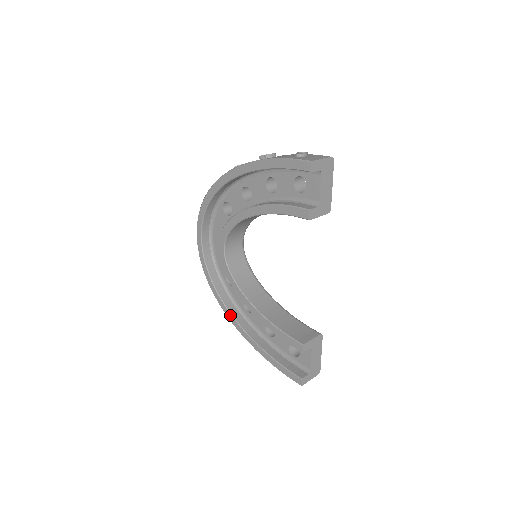
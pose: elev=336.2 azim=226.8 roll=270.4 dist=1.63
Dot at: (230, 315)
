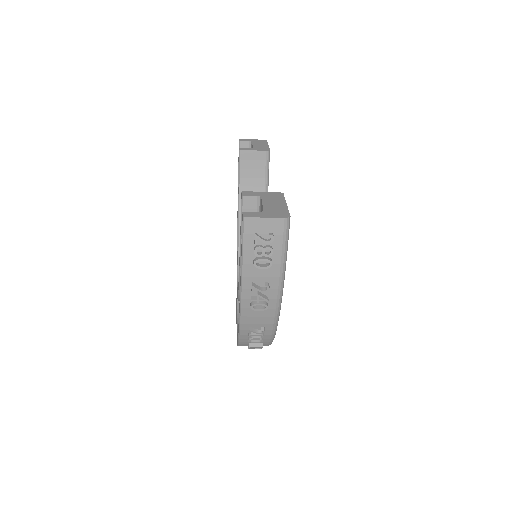
Dot at: (238, 327)
